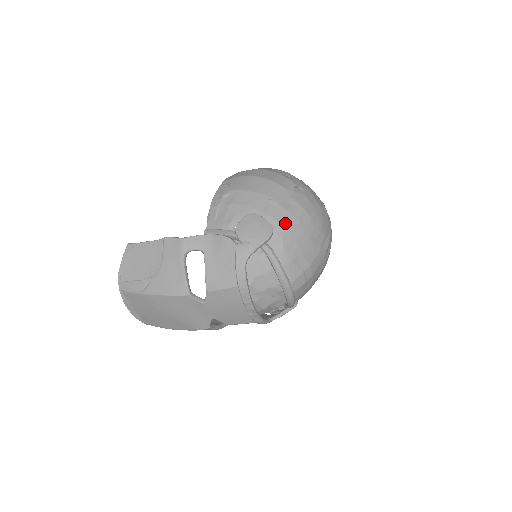
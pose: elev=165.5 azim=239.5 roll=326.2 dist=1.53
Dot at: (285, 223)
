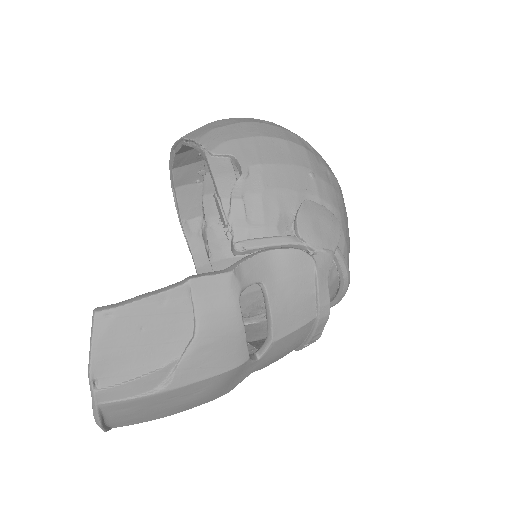
Dot at: (338, 205)
